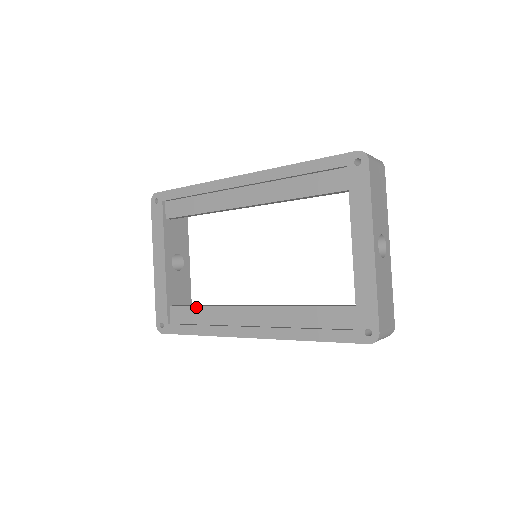
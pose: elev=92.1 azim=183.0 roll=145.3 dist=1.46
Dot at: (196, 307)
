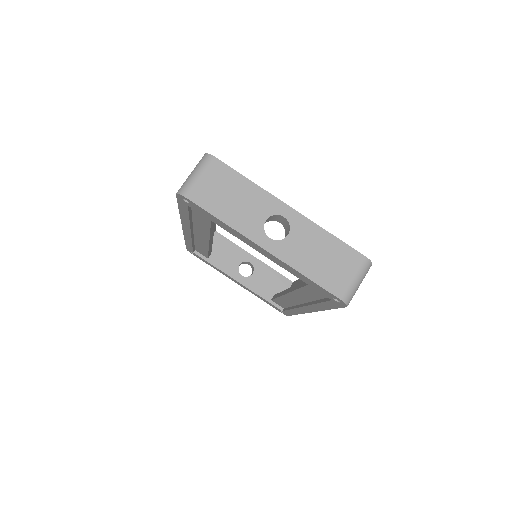
Dot at: (277, 299)
